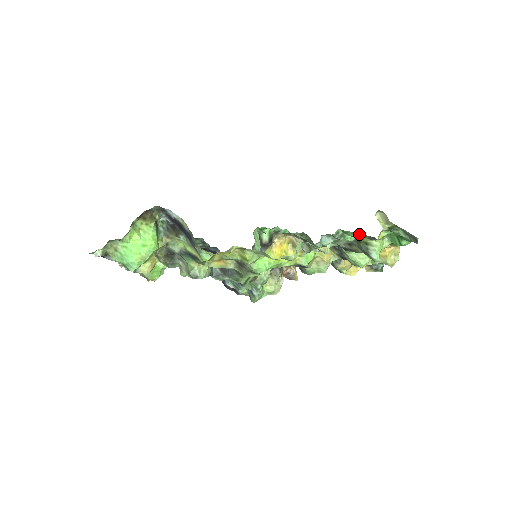
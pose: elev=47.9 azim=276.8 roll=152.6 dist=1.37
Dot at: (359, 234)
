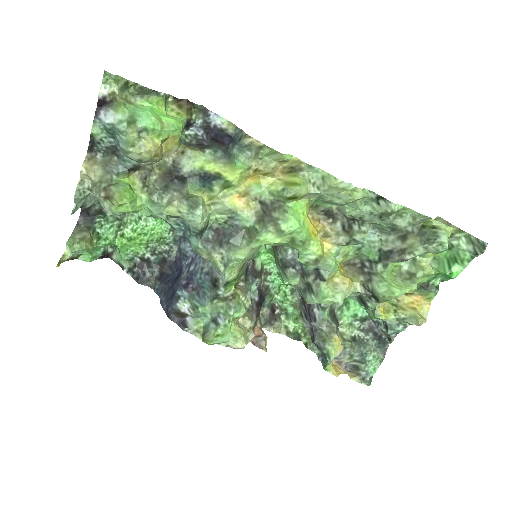
Dot at: (363, 309)
